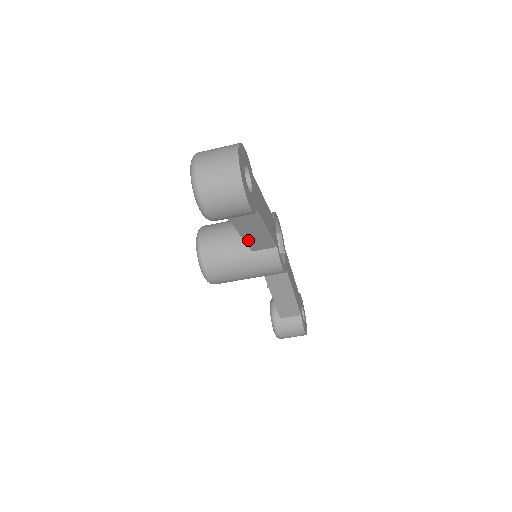
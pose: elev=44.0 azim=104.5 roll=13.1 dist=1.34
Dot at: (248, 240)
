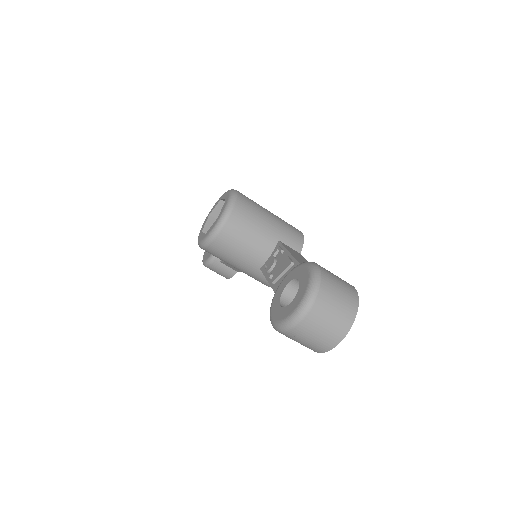
Dot at: occluded
